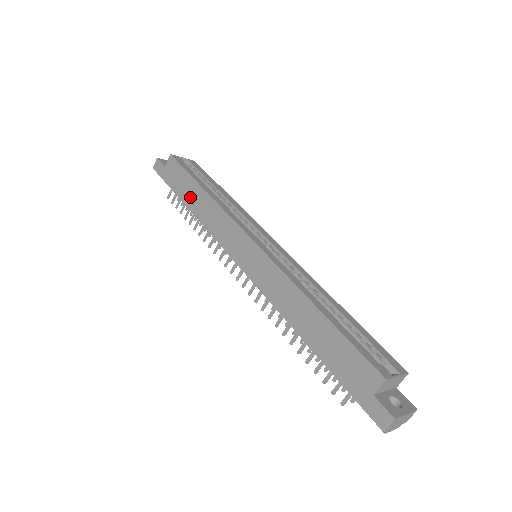
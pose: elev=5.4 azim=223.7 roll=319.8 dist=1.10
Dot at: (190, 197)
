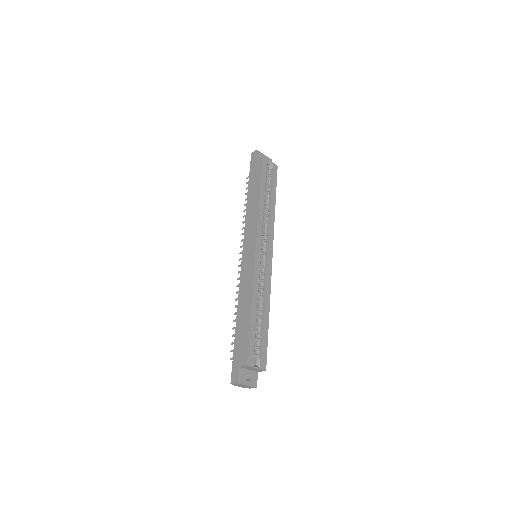
Dot at: (252, 193)
